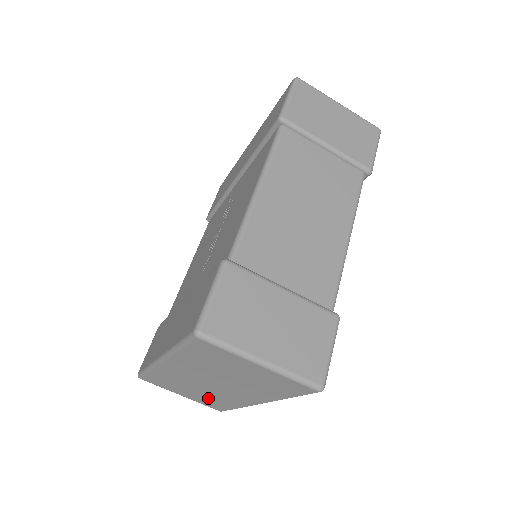
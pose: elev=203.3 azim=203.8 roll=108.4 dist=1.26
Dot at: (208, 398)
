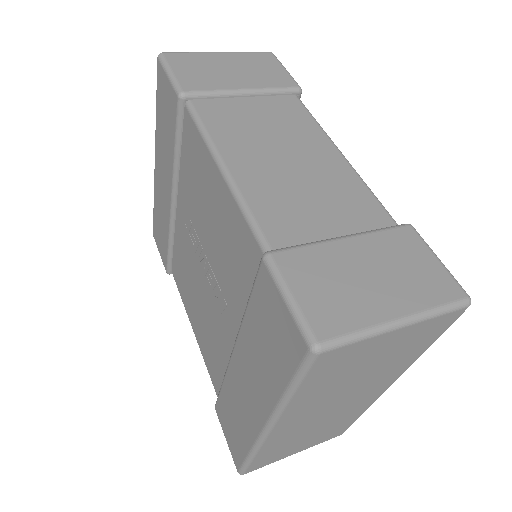
Dot at: (328, 430)
